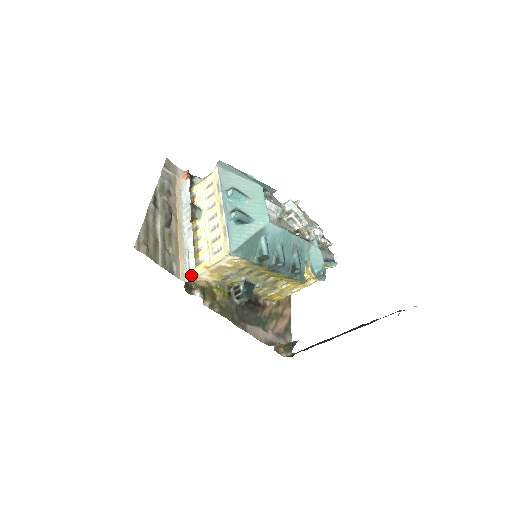
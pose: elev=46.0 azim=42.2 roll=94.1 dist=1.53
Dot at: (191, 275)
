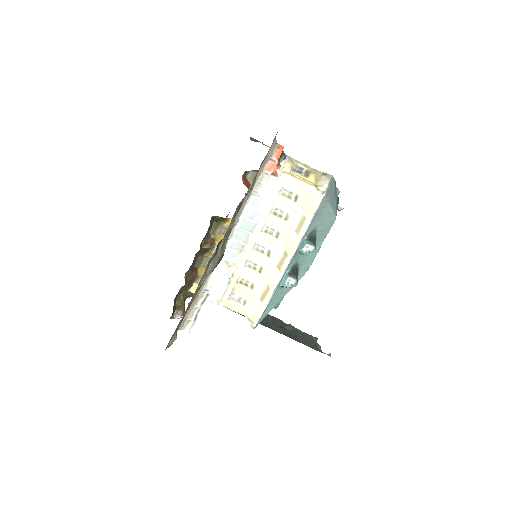
Dot at: (194, 328)
